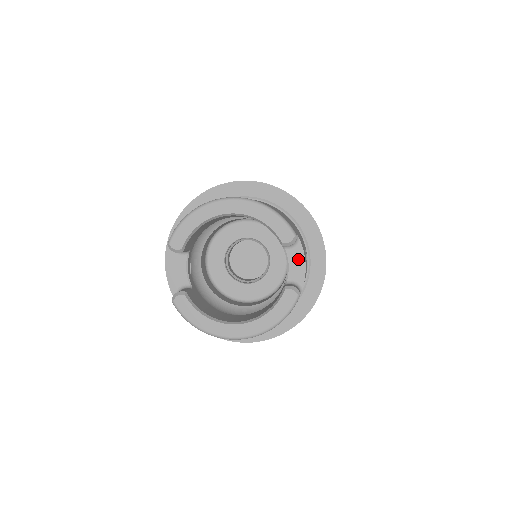
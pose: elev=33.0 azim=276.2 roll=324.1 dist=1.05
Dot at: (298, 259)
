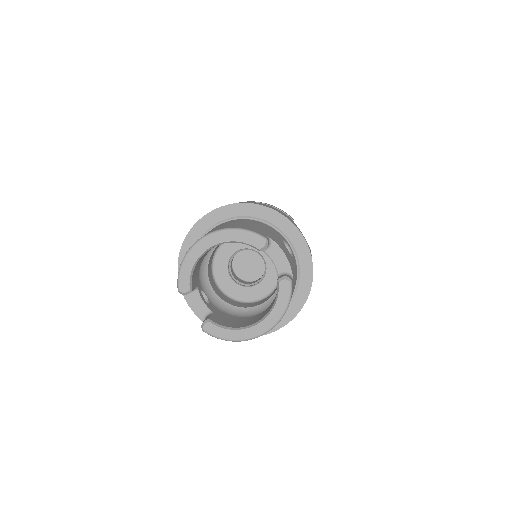
Dot at: (278, 254)
